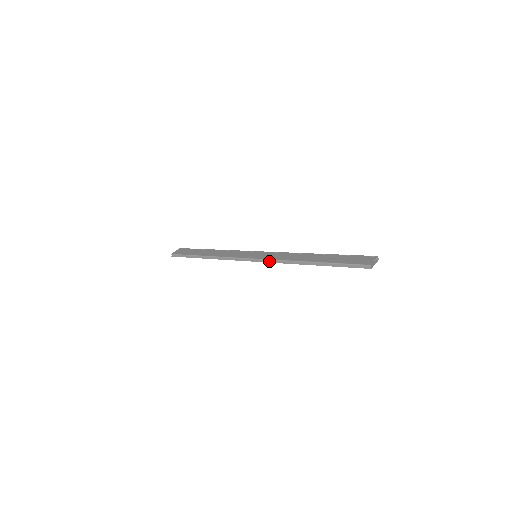
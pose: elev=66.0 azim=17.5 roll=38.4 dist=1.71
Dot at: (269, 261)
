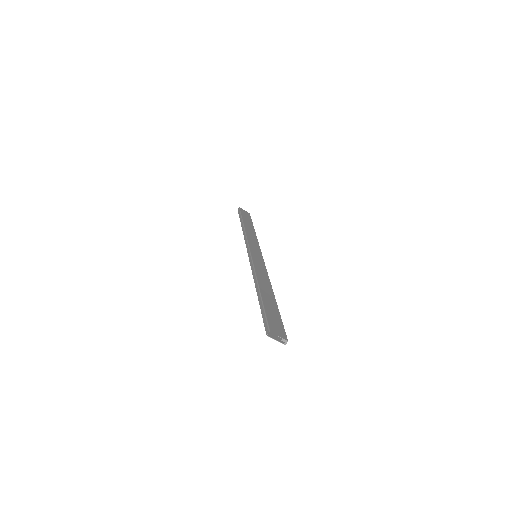
Dot at: (251, 263)
